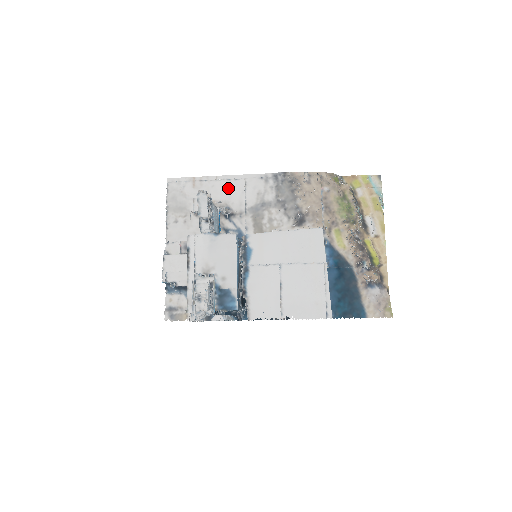
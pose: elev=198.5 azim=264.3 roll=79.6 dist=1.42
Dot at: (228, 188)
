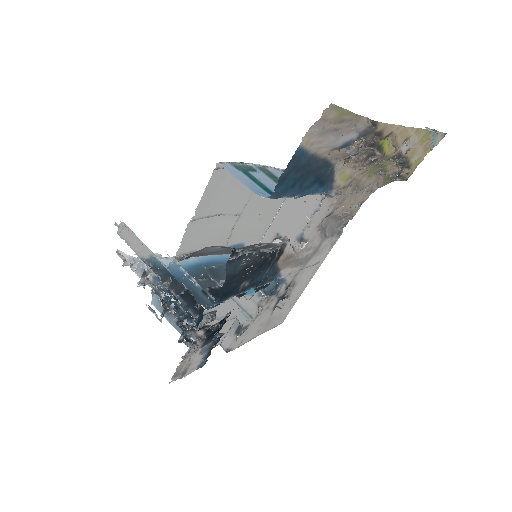
Dot at: (306, 279)
